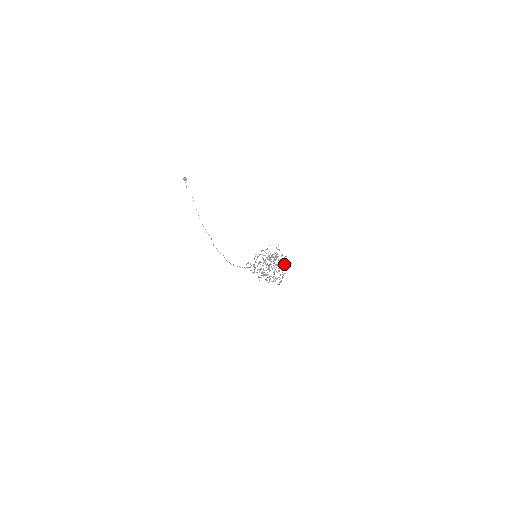
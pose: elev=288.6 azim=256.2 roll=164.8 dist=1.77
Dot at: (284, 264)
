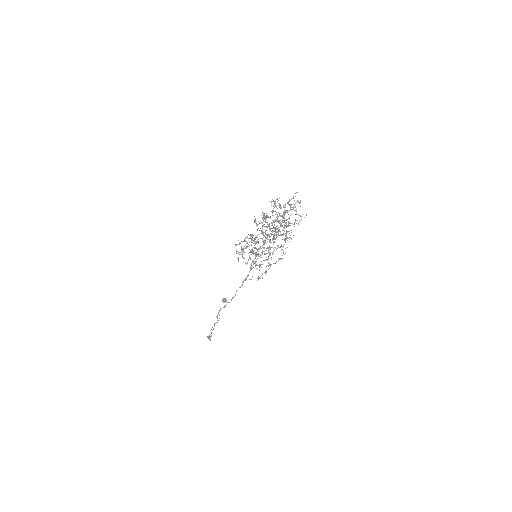
Dot at: (291, 214)
